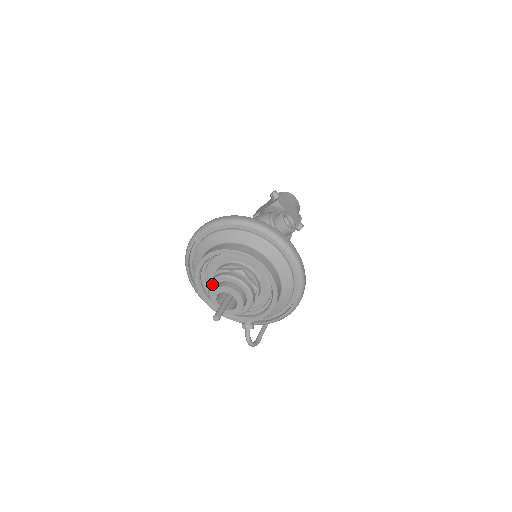
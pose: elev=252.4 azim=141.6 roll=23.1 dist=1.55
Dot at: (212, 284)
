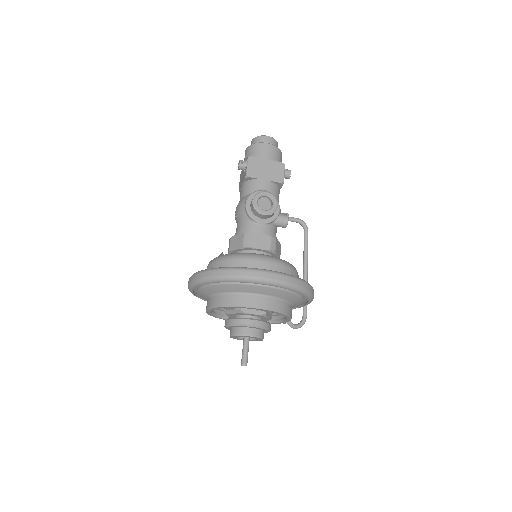
Dot at: occluded
